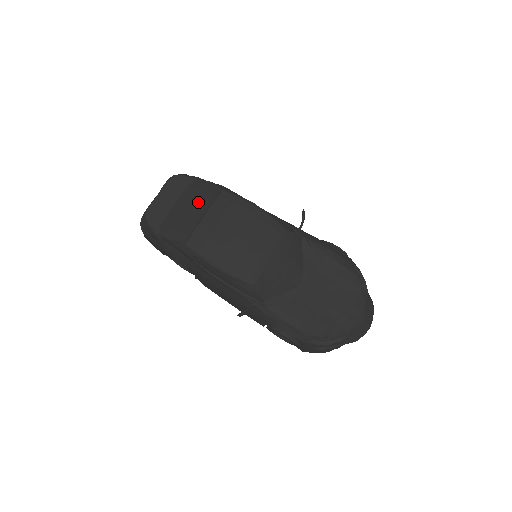
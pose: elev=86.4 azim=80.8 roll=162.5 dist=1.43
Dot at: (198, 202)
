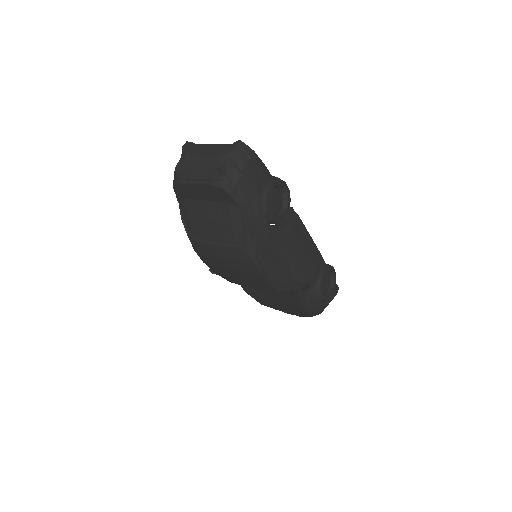
Dot at: (220, 229)
